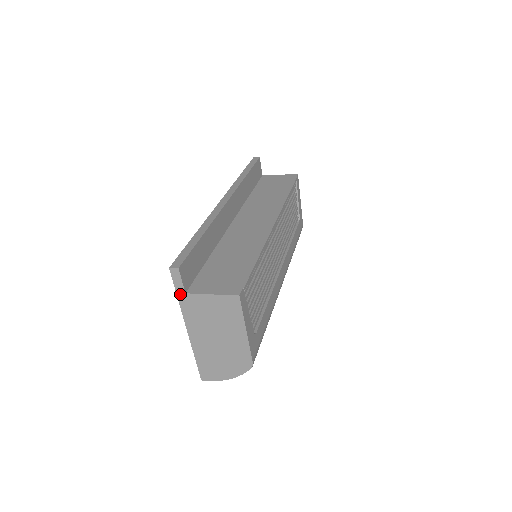
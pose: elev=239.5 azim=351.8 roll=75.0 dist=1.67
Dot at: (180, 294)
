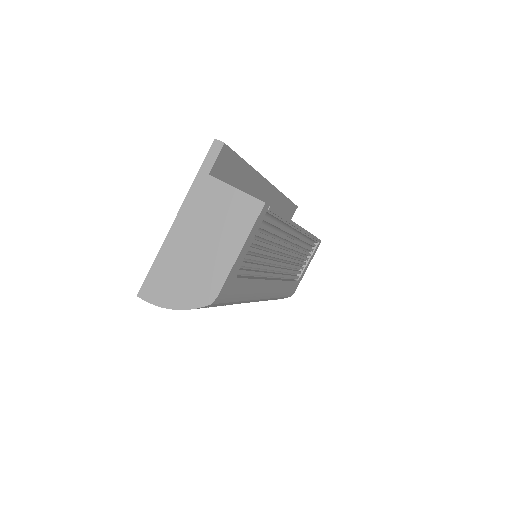
Dot at: (202, 173)
